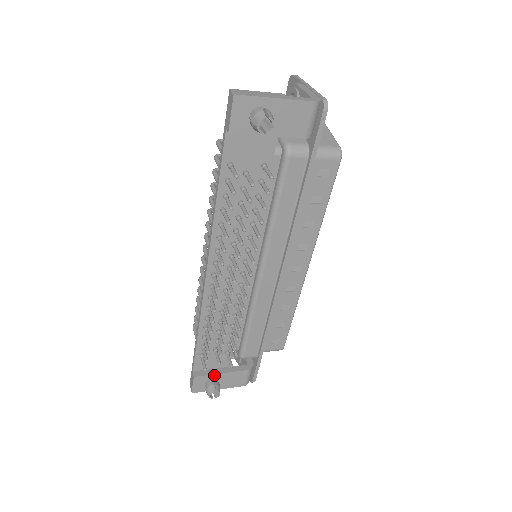
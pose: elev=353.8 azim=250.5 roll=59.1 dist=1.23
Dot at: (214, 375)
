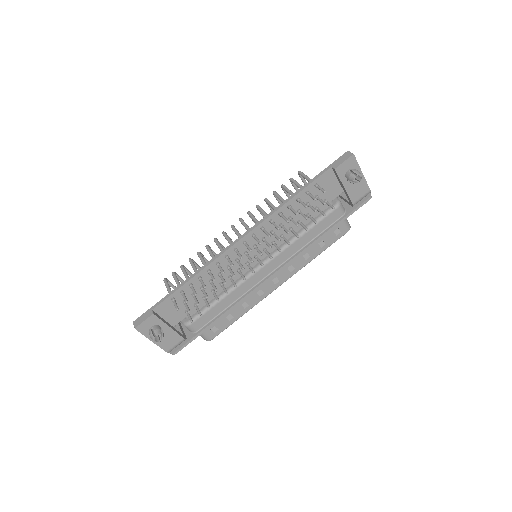
Dot at: (164, 324)
